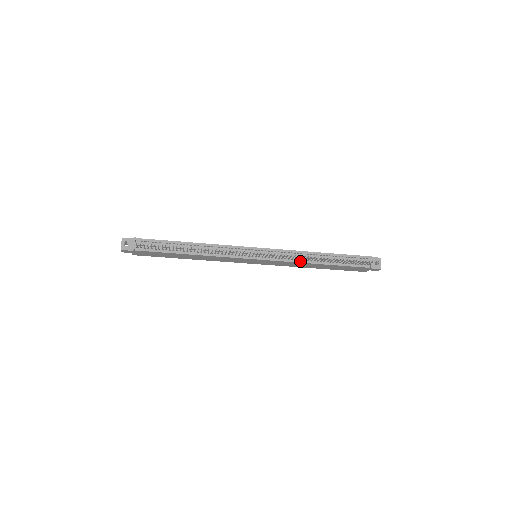
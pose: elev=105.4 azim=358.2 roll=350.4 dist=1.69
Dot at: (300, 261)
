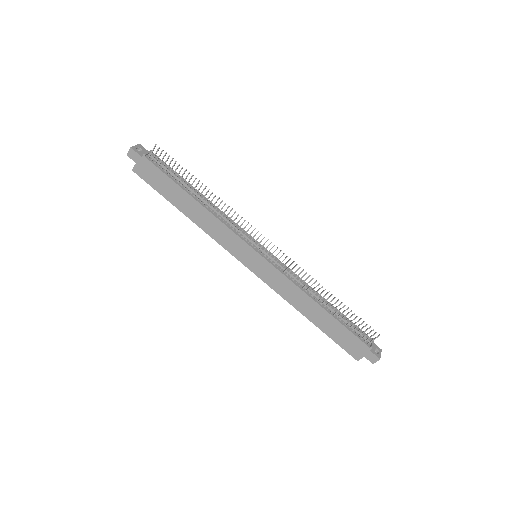
Dot at: (301, 288)
